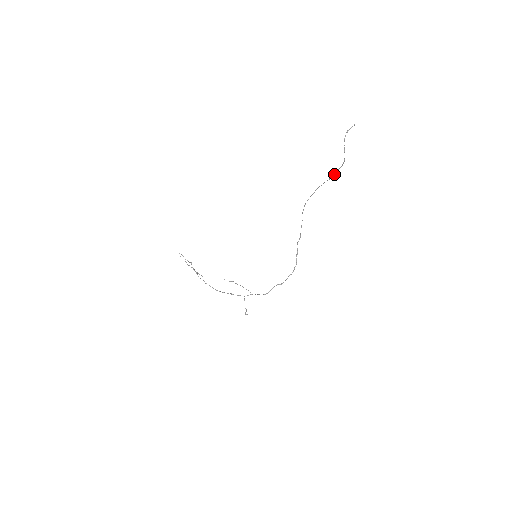
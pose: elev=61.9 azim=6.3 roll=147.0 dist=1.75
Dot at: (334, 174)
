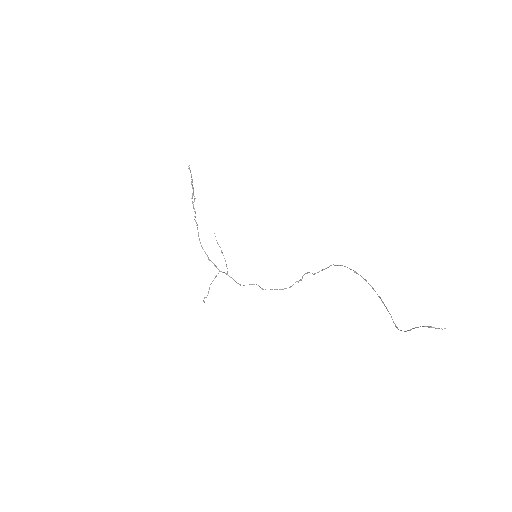
Dot at: (385, 306)
